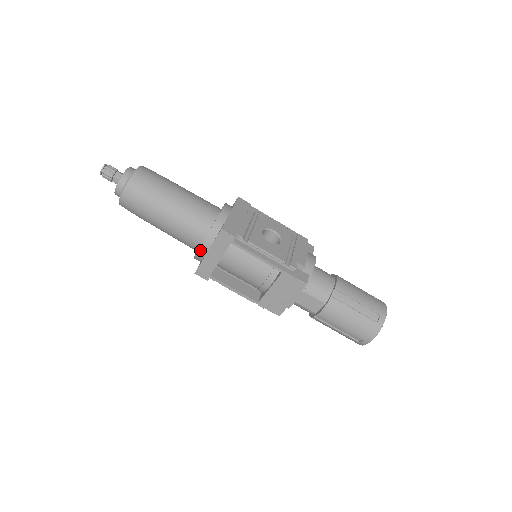
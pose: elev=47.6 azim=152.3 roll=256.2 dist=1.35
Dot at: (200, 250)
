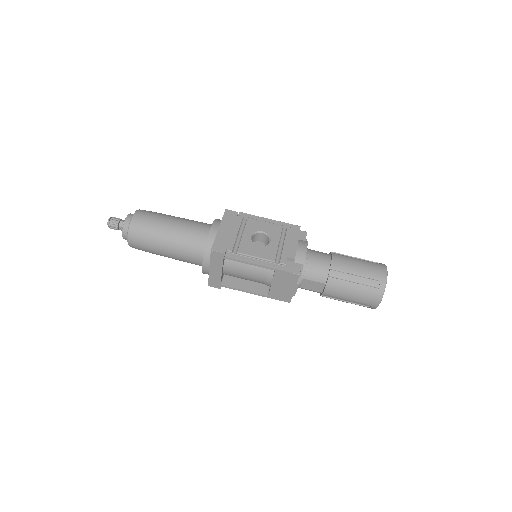
Dot at: (203, 268)
